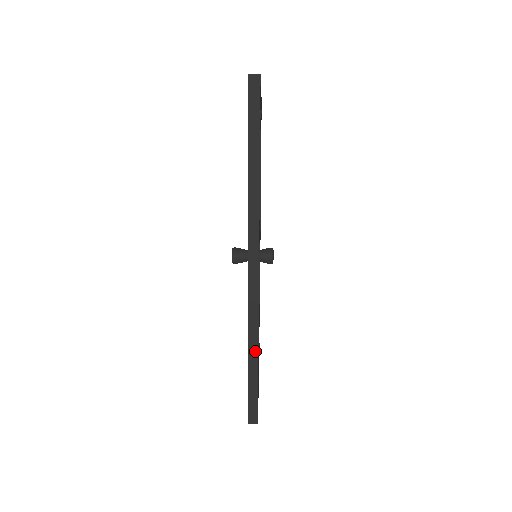
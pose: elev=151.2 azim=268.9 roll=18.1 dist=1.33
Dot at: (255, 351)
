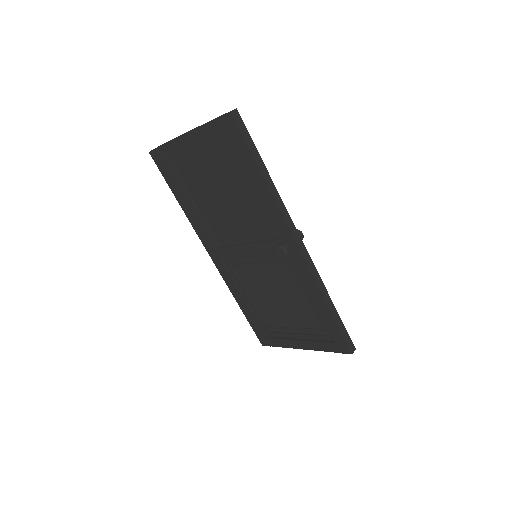
Dot at: (331, 303)
